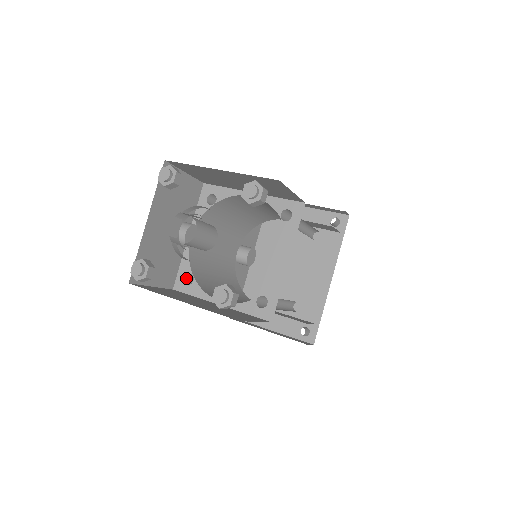
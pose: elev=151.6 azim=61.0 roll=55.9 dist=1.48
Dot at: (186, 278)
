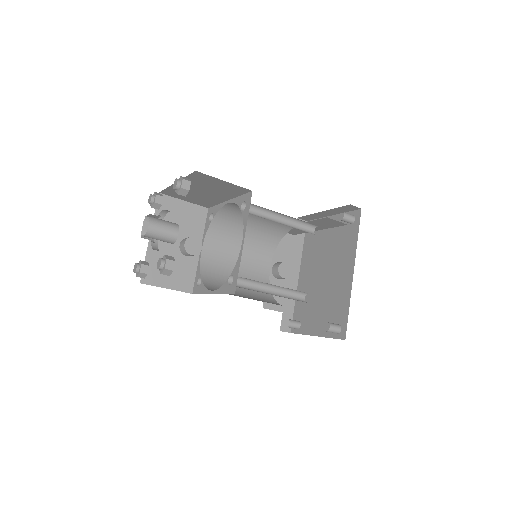
Dot at: (200, 283)
